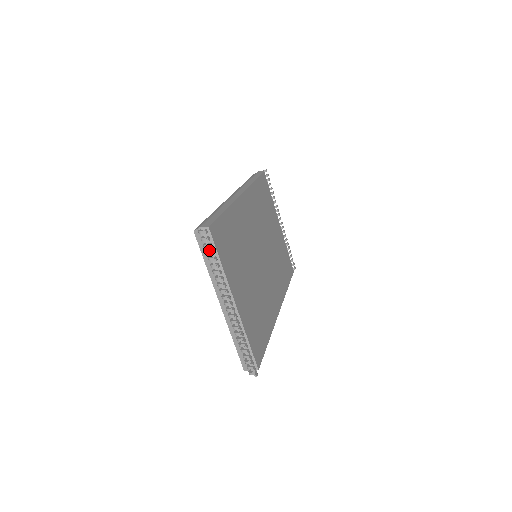
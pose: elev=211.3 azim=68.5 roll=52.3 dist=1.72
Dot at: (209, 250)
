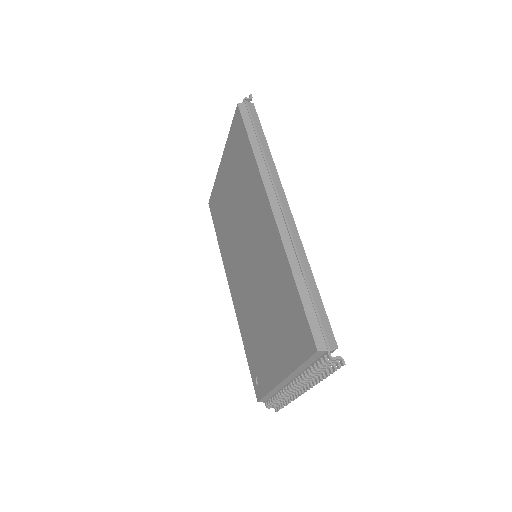
Dot at: (324, 365)
